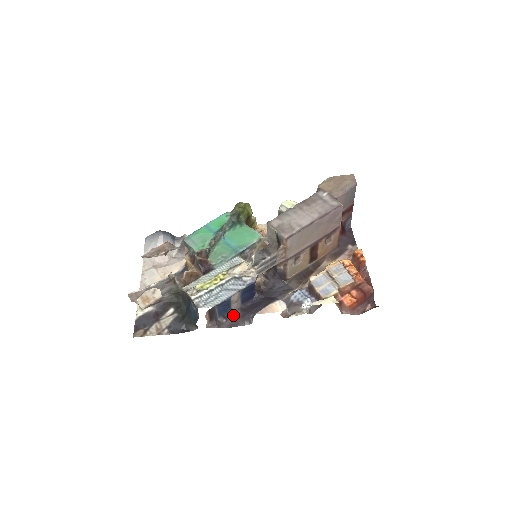
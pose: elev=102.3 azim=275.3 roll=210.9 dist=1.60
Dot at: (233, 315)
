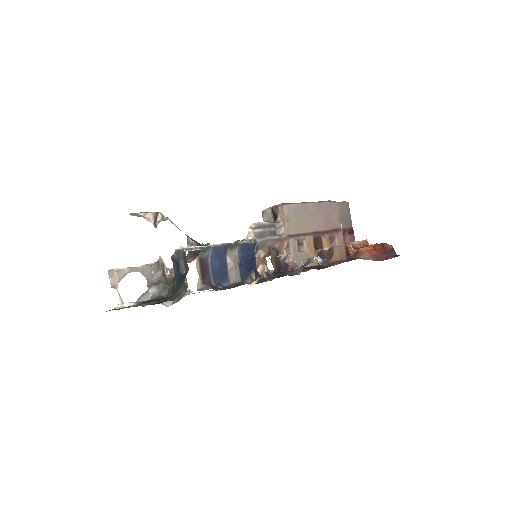
Dot at: (231, 287)
